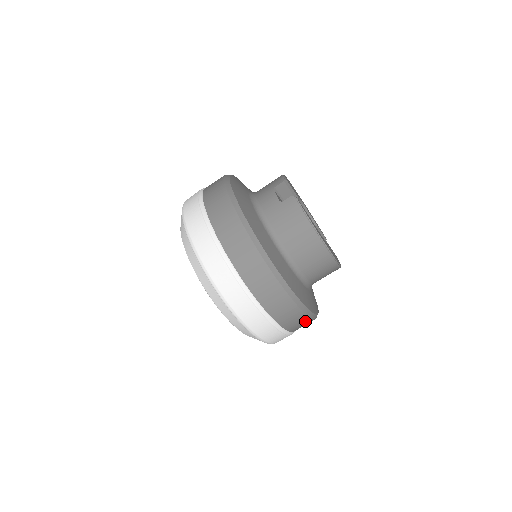
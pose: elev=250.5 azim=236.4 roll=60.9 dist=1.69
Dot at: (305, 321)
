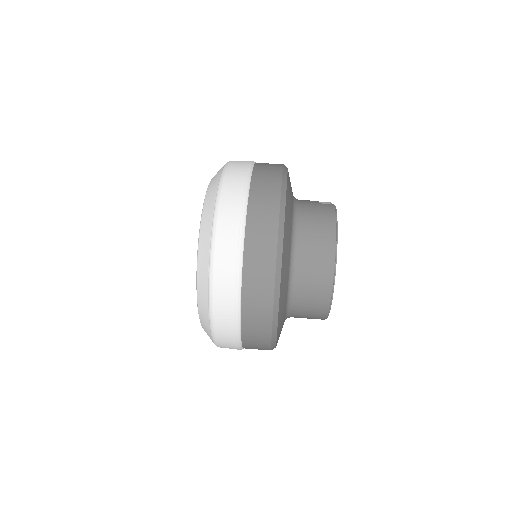
Dot at: (265, 311)
